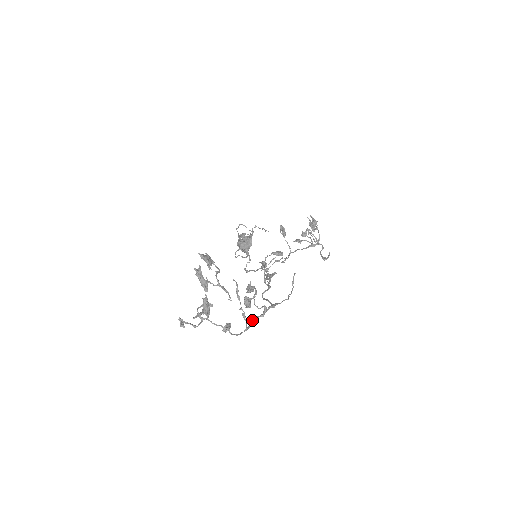
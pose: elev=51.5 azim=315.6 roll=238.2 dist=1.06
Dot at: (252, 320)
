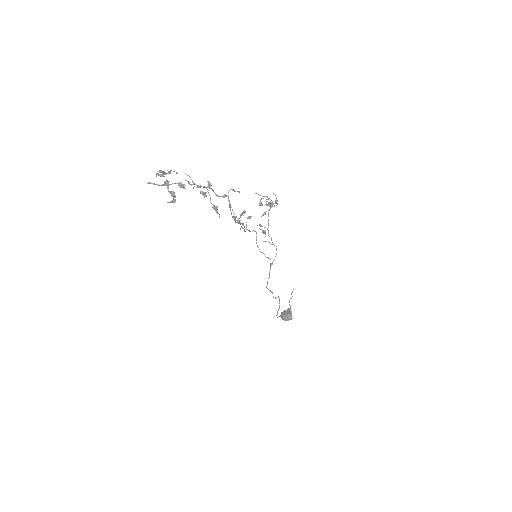
Dot at: (200, 186)
